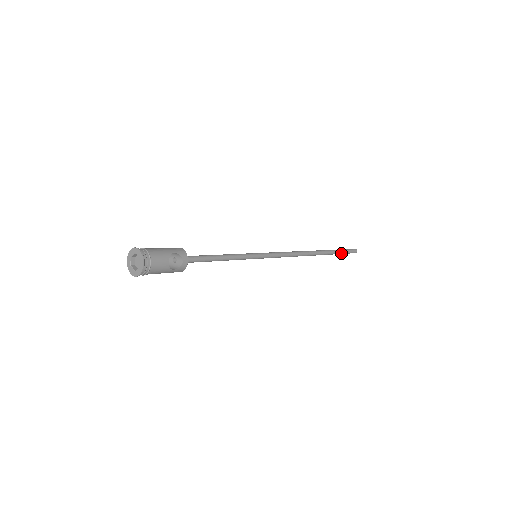
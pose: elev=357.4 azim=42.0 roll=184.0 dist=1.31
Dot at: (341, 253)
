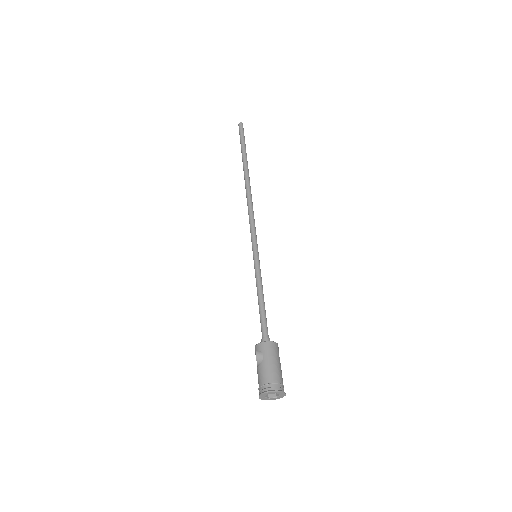
Dot at: occluded
